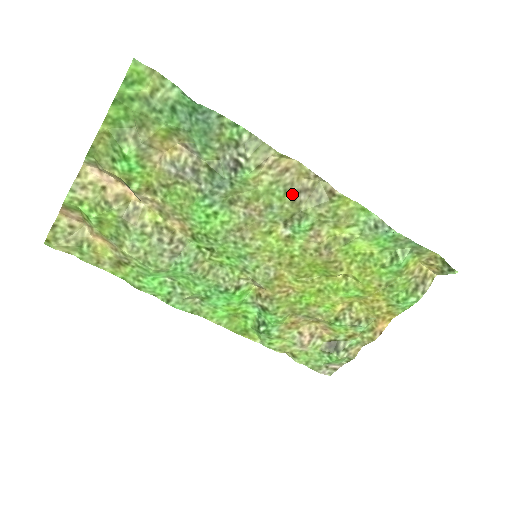
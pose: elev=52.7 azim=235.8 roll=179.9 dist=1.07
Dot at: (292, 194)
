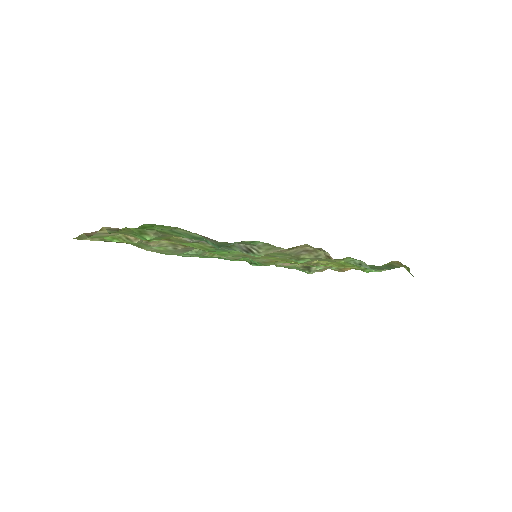
Dot at: (294, 254)
